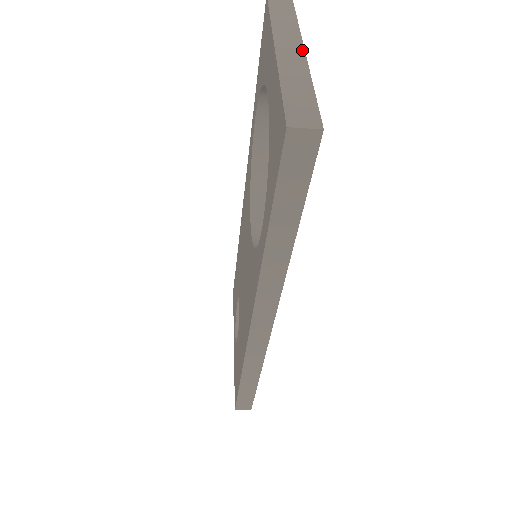
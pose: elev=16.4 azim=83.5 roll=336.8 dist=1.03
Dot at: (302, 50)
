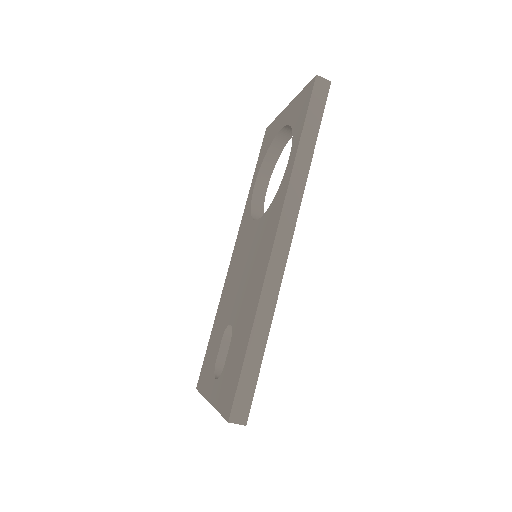
Dot at: occluded
